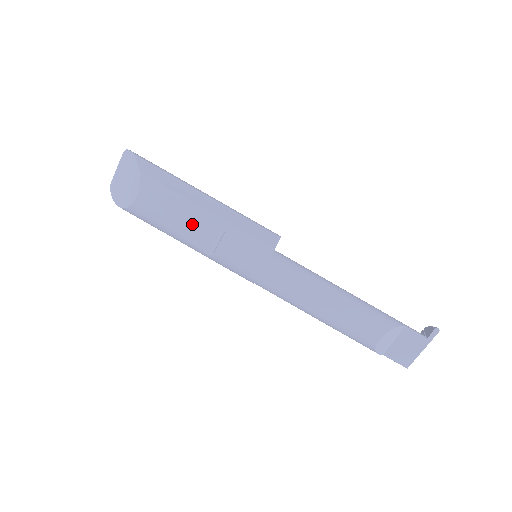
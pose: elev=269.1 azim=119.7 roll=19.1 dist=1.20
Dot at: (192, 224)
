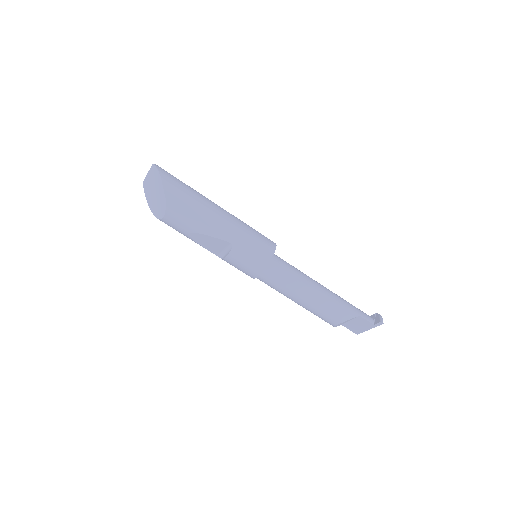
Dot at: (206, 240)
